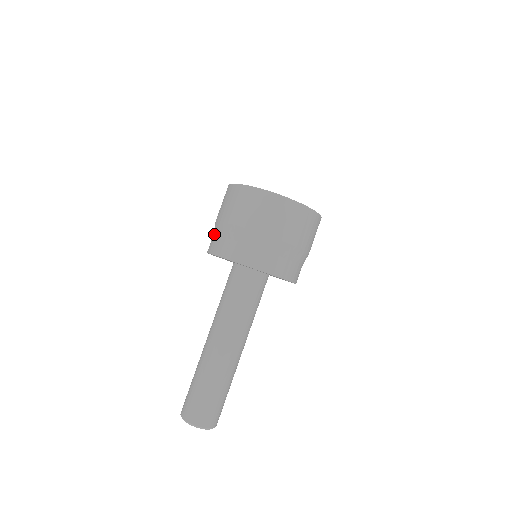
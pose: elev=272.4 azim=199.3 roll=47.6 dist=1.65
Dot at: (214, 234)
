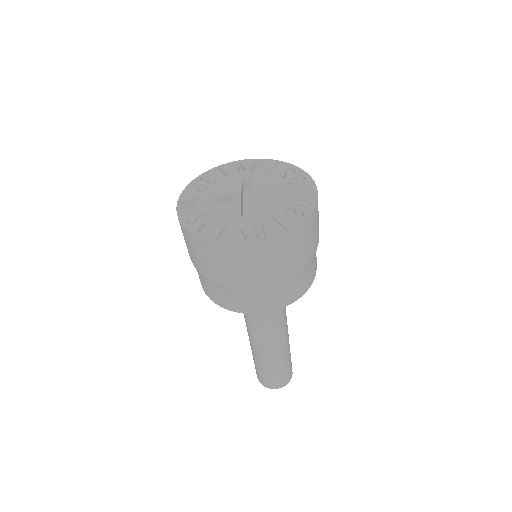
Dot at: occluded
